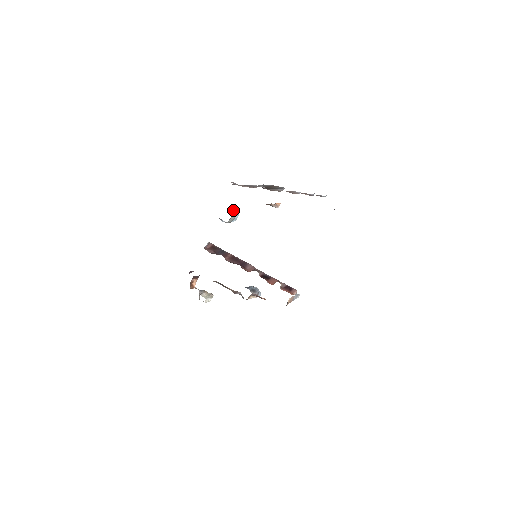
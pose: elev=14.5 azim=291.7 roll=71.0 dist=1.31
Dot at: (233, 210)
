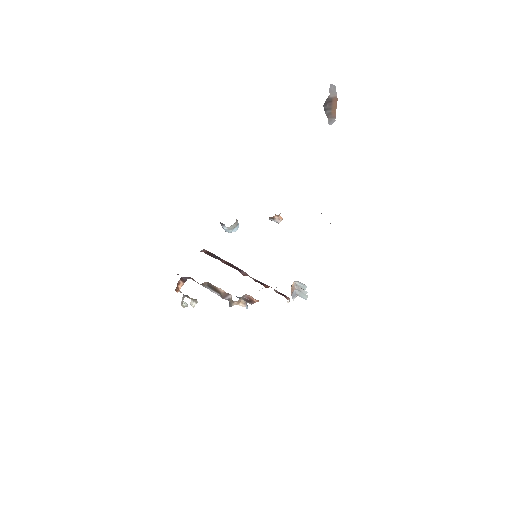
Dot at: occluded
